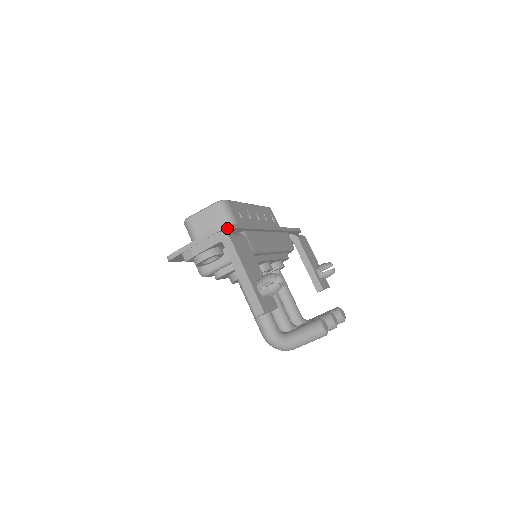
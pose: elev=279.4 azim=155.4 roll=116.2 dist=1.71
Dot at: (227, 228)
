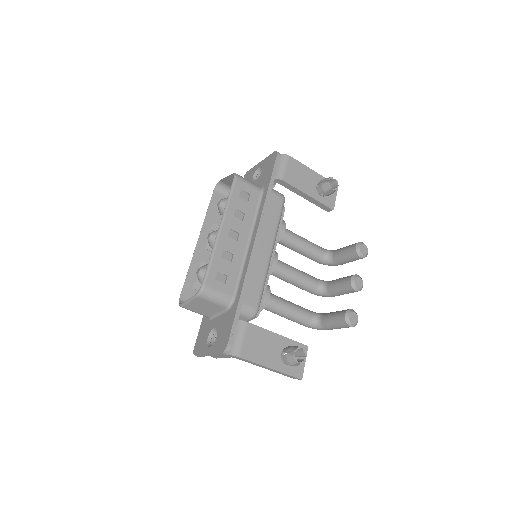
Dot at: (230, 347)
